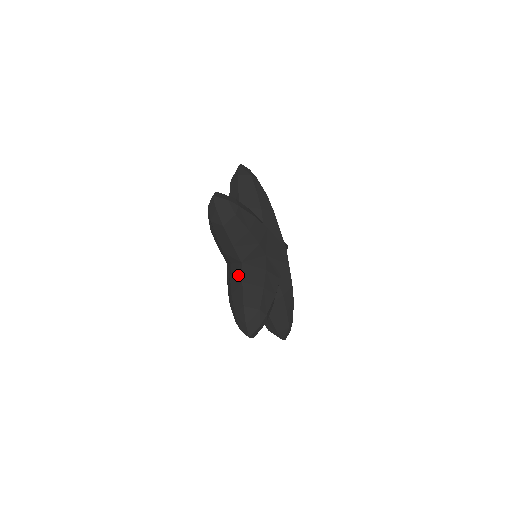
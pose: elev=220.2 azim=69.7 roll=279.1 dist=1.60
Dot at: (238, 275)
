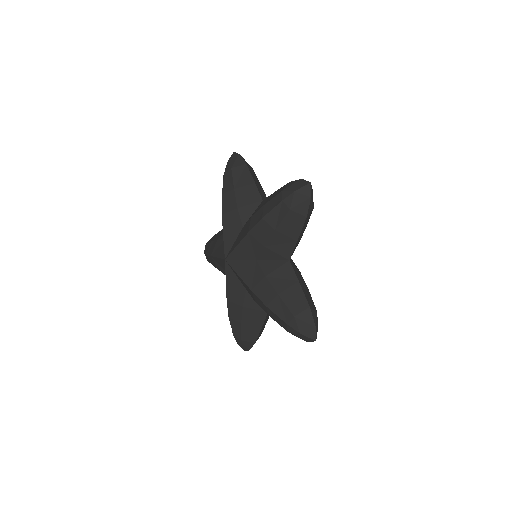
Dot at: (286, 273)
